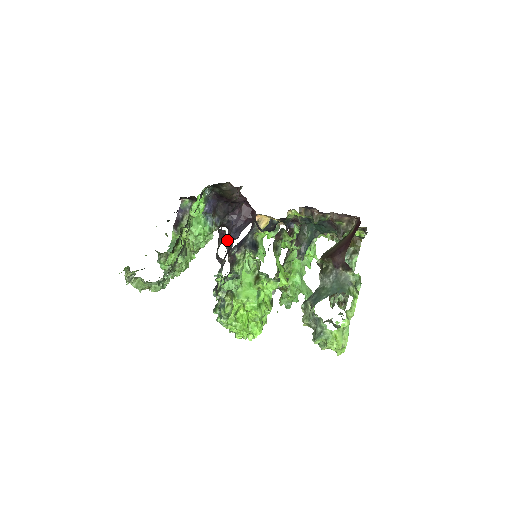
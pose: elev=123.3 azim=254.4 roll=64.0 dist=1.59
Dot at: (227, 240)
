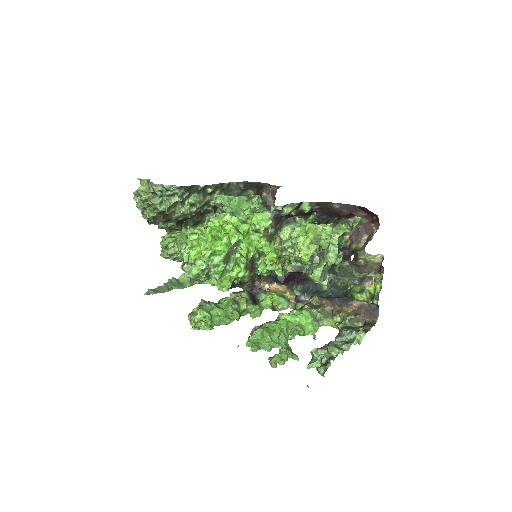
Dot at: occluded
